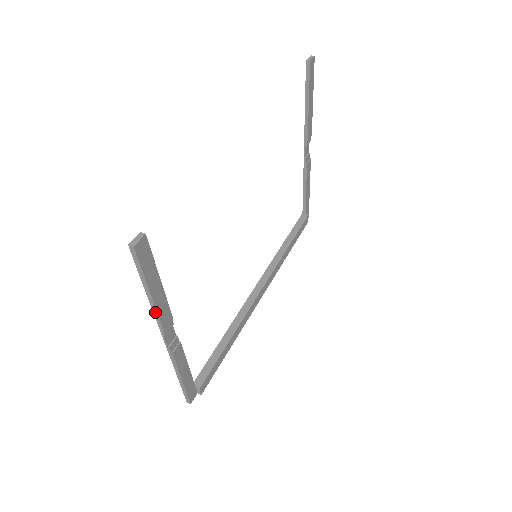
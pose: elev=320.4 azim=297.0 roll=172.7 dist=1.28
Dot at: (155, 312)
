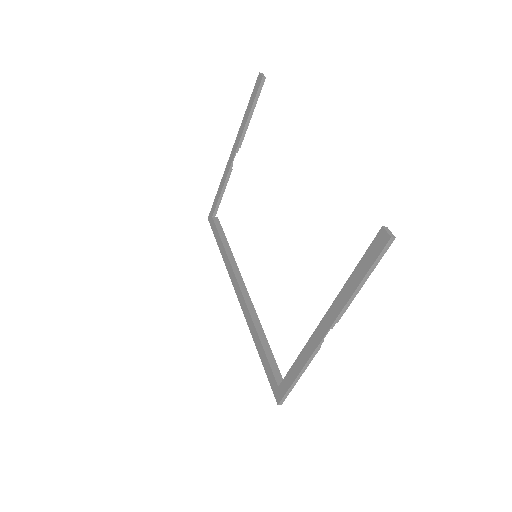
Dot at: (349, 303)
